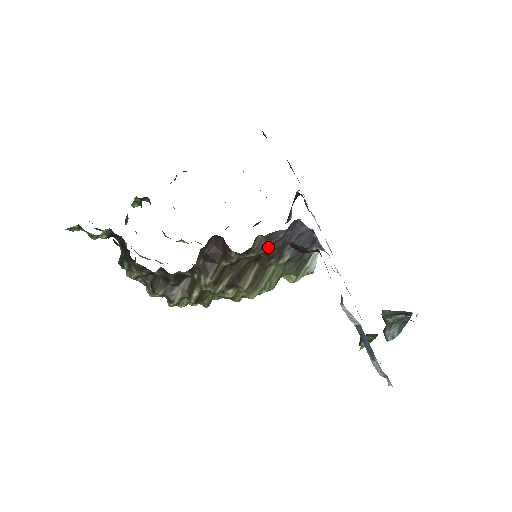
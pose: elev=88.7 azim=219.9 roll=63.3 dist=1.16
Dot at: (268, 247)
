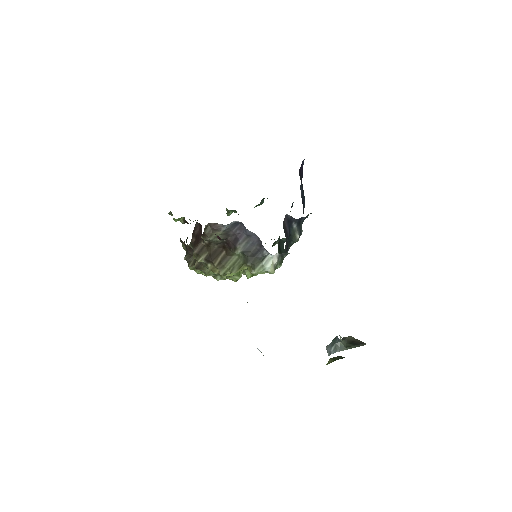
Dot at: (223, 238)
